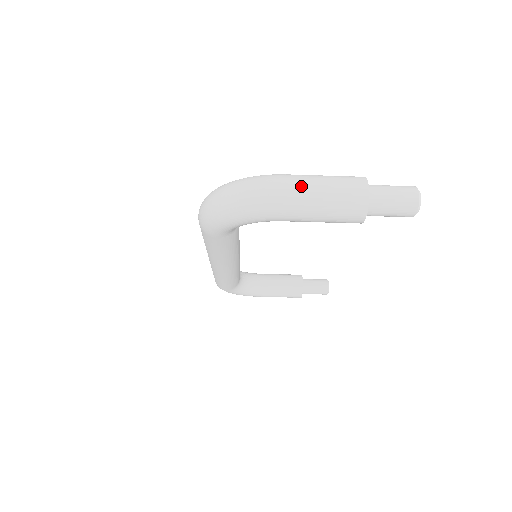
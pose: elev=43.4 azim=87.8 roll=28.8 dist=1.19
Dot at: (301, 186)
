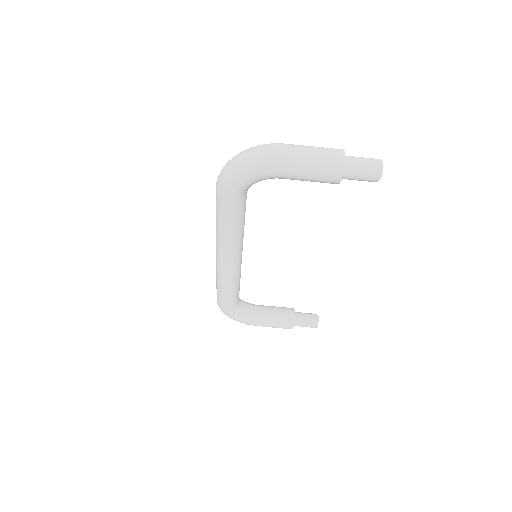
Dot at: (295, 148)
